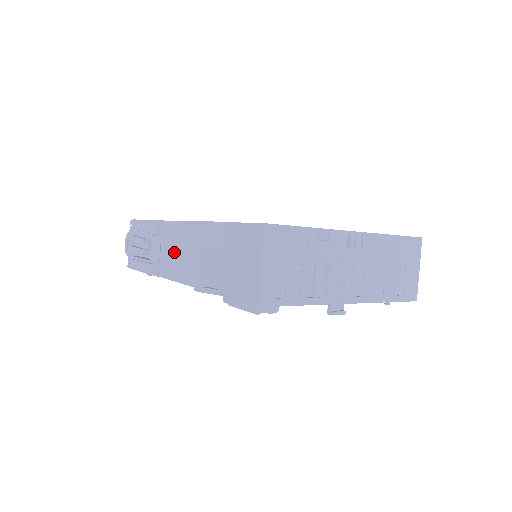
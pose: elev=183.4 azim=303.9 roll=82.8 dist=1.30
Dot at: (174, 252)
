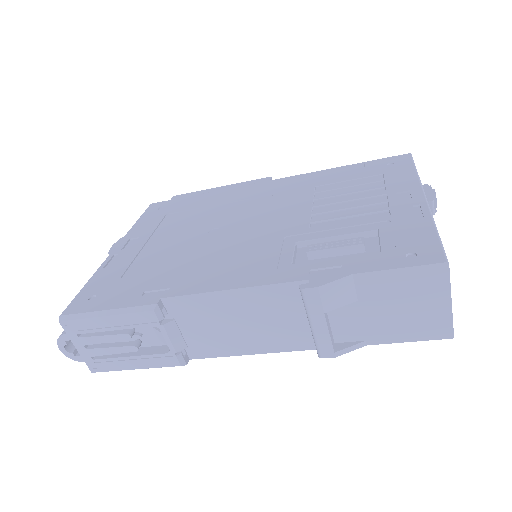
Dot at: (219, 328)
